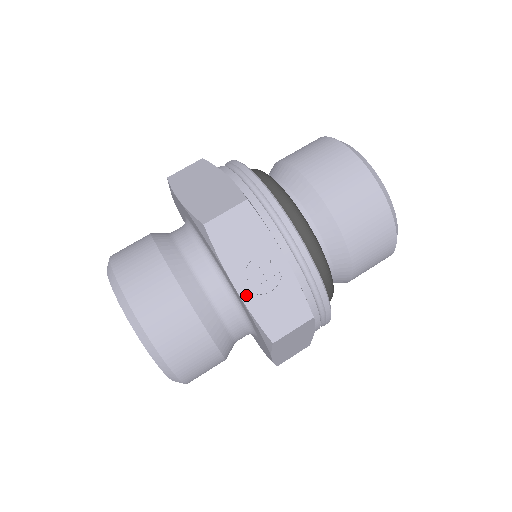
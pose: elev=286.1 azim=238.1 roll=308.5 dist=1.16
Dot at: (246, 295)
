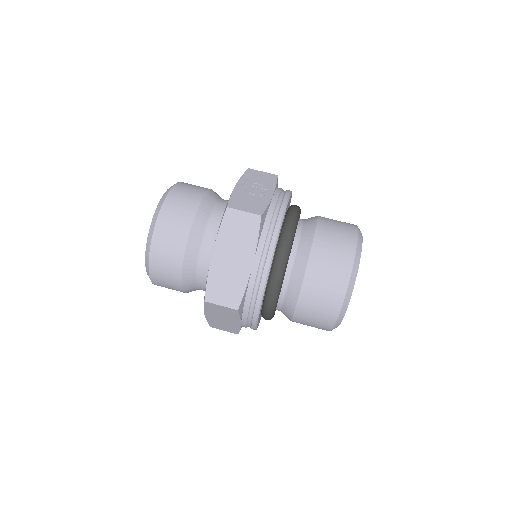
Dot at: (237, 190)
